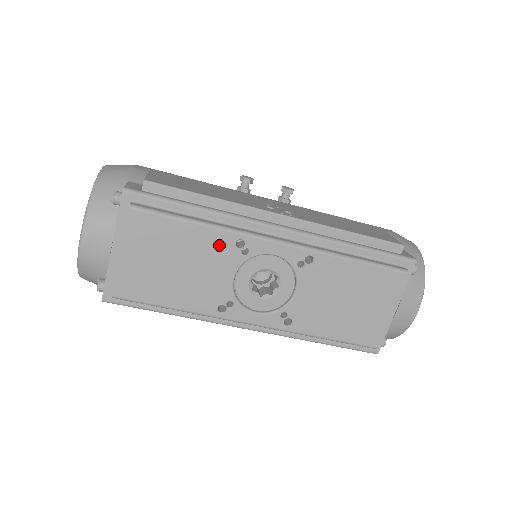
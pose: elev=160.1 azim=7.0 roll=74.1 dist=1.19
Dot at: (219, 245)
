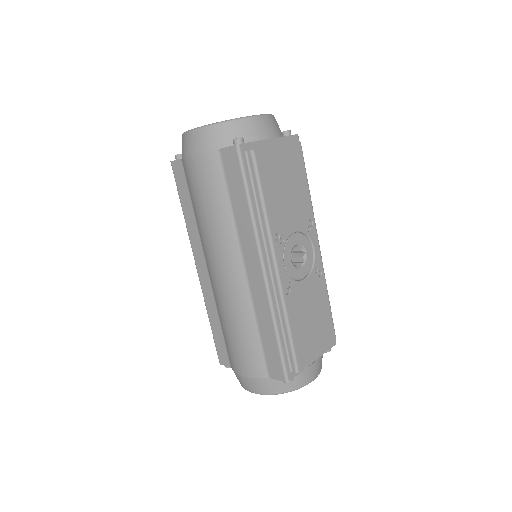
Dot at: (305, 210)
